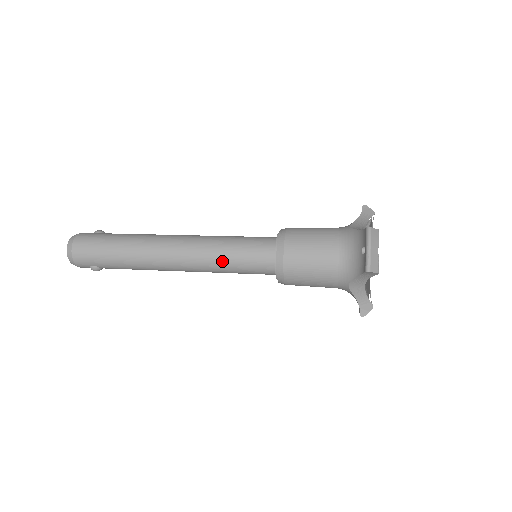
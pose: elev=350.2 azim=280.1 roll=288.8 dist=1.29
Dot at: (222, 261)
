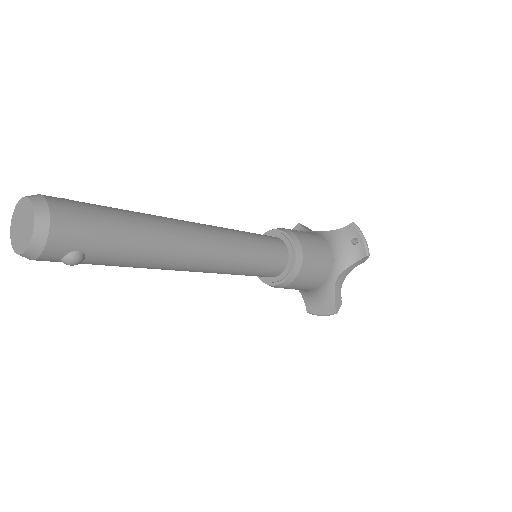
Dot at: (249, 252)
